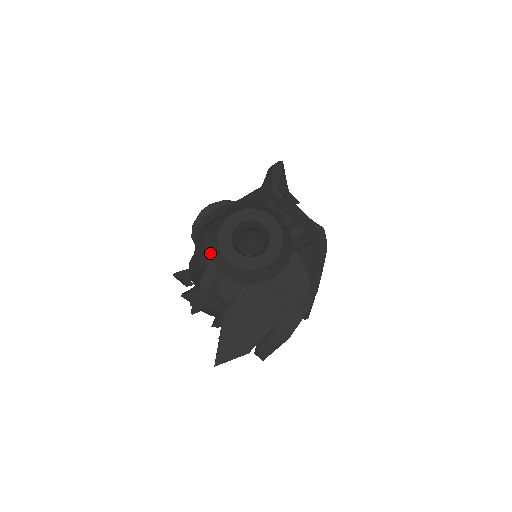
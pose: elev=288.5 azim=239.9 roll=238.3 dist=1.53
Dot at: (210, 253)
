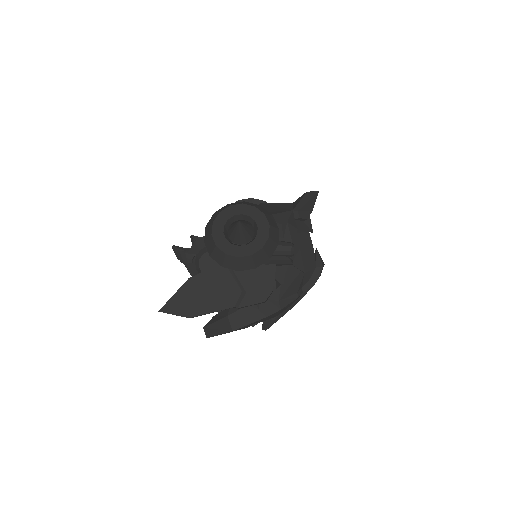
Dot at: (207, 224)
